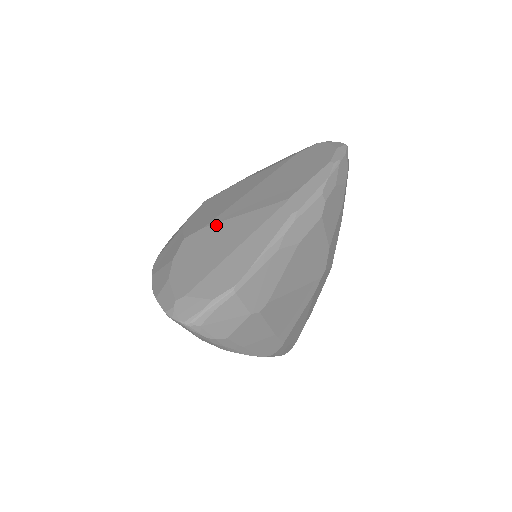
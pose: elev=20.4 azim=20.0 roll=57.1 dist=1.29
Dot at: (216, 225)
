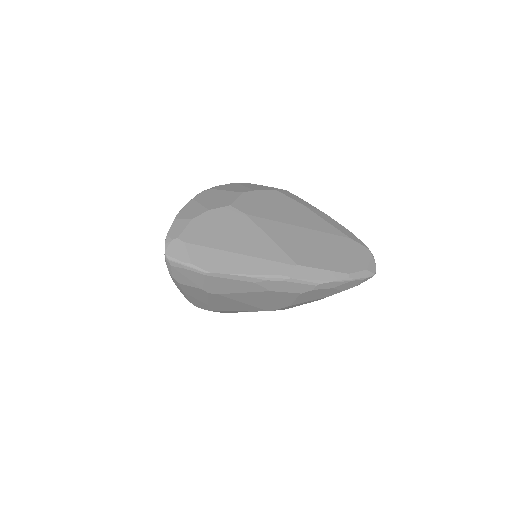
Dot at: (252, 223)
